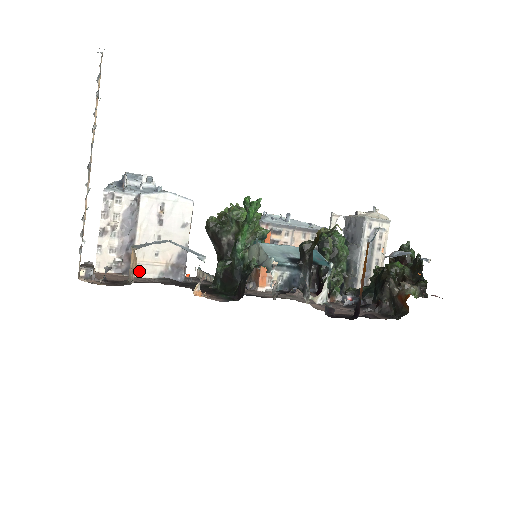
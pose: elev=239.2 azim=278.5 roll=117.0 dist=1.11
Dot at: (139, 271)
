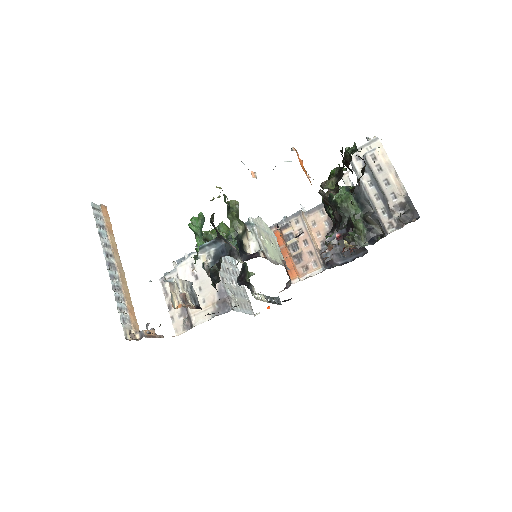
Dot at: (197, 320)
